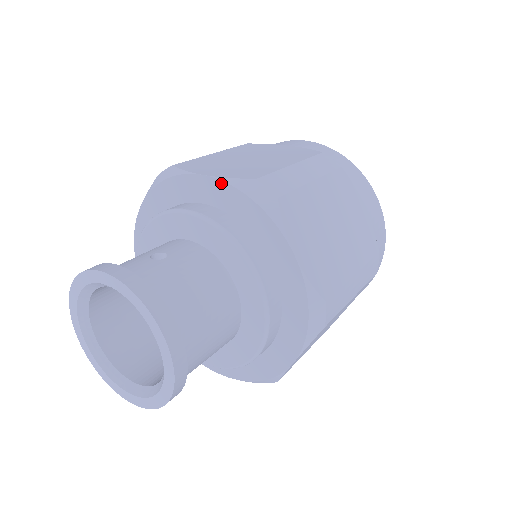
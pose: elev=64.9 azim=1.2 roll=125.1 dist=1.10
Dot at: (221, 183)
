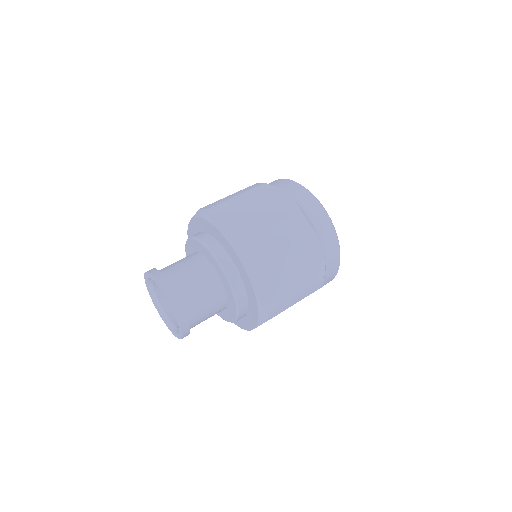
Dot at: (192, 220)
